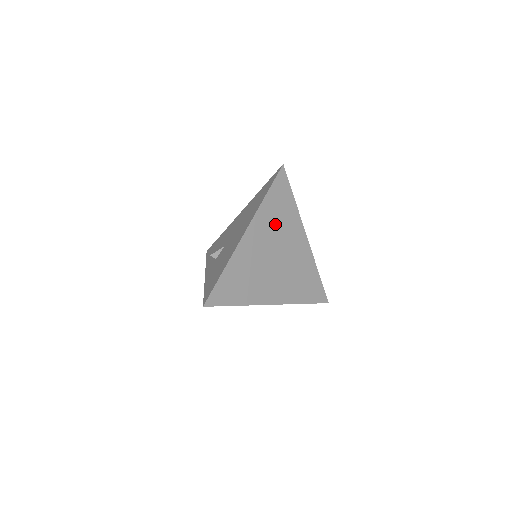
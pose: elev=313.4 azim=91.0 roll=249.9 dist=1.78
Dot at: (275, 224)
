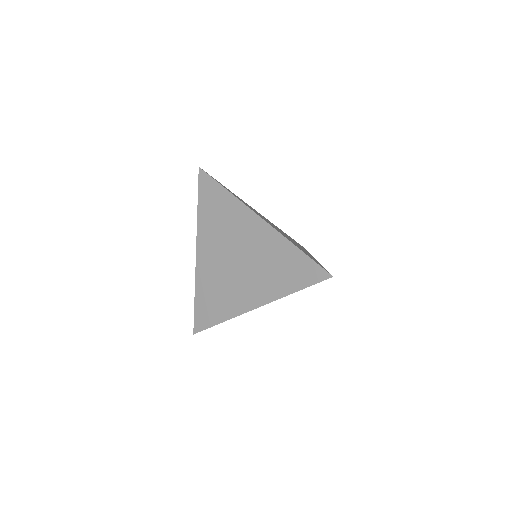
Dot at: (284, 233)
